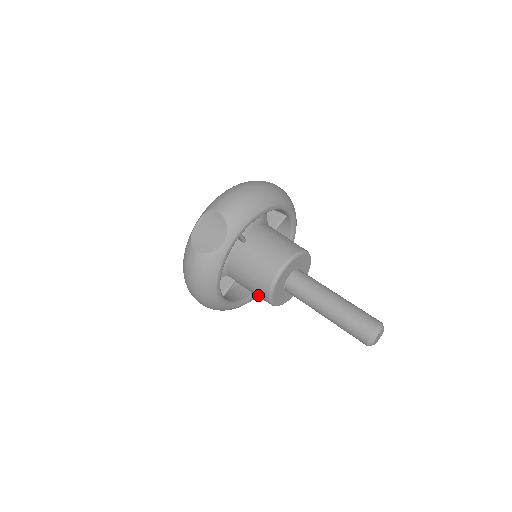
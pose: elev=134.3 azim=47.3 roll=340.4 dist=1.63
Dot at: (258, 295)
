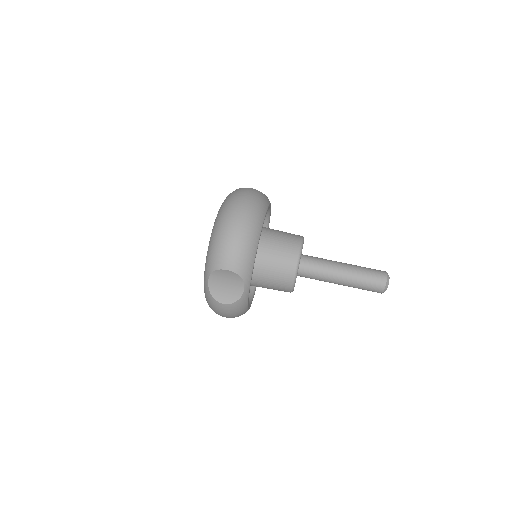
Dot at: occluded
